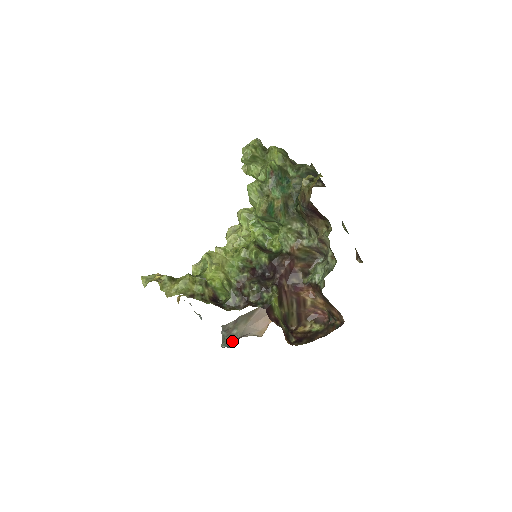
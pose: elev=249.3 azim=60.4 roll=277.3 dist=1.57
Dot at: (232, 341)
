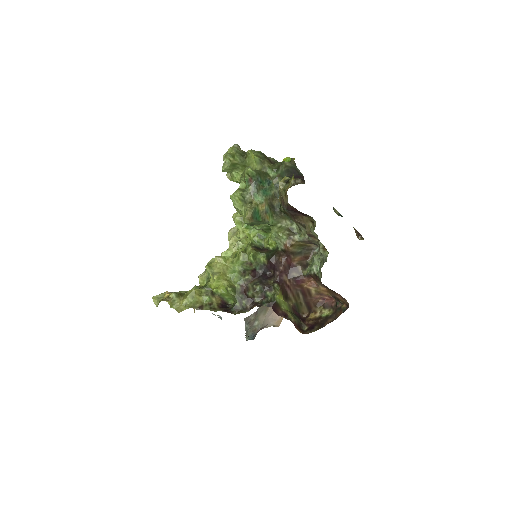
Dot at: (254, 333)
